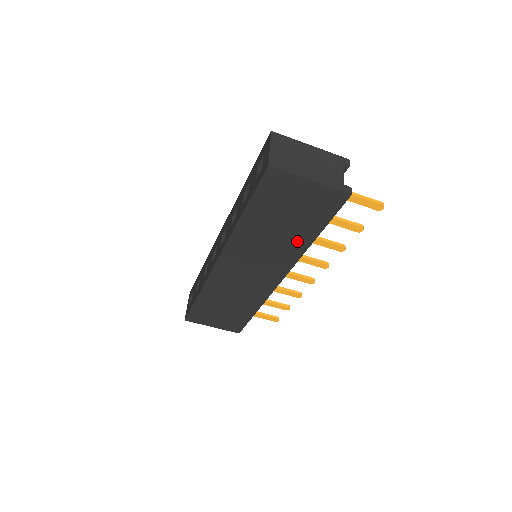
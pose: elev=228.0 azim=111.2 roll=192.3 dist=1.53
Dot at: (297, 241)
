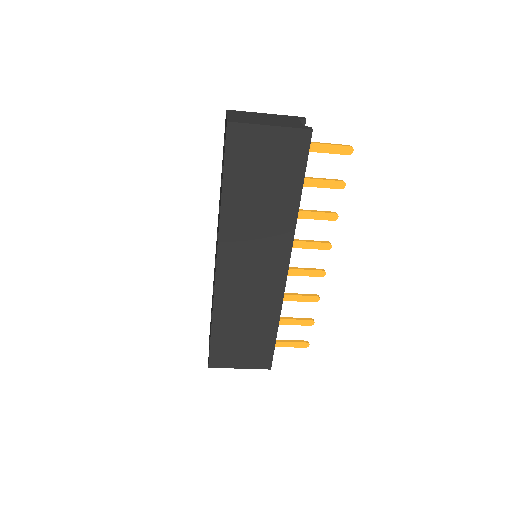
Dot at: (284, 208)
